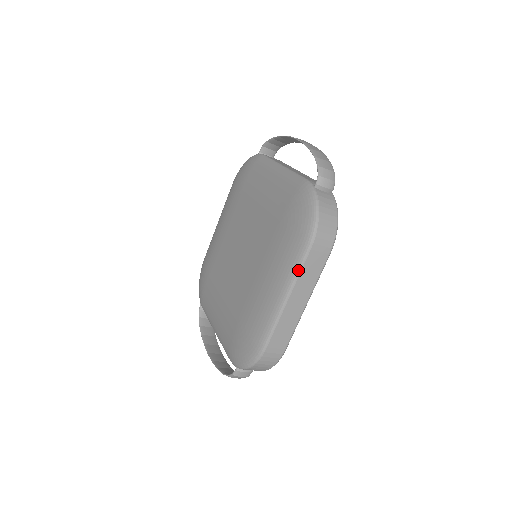
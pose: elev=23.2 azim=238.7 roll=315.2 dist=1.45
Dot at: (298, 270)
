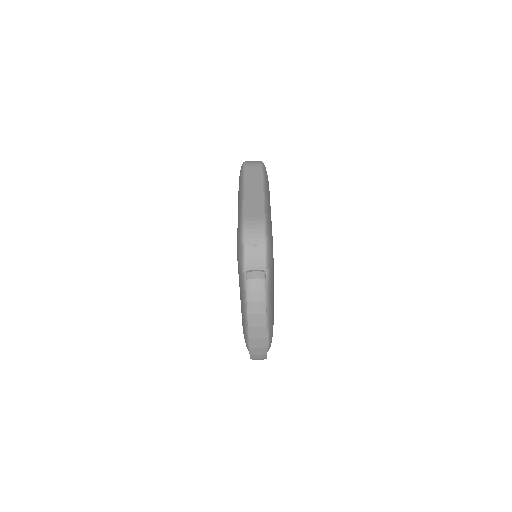
Dot at: (243, 178)
